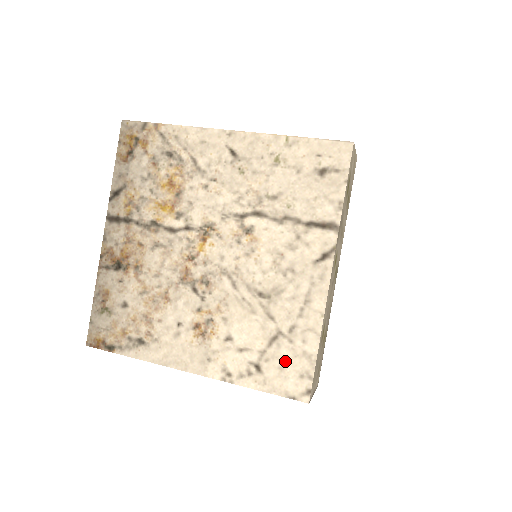
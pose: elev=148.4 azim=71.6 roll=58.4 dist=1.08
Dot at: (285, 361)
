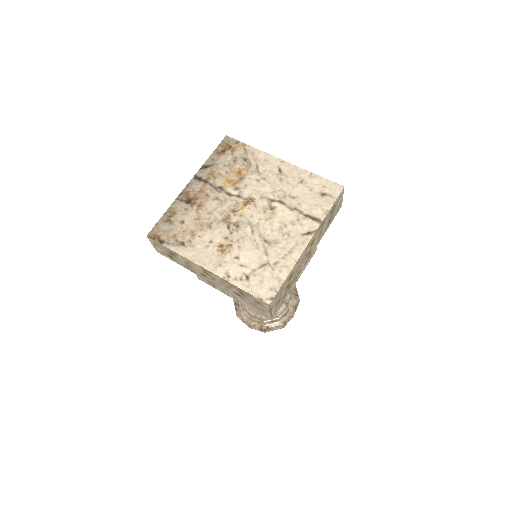
Dot at: (265, 278)
